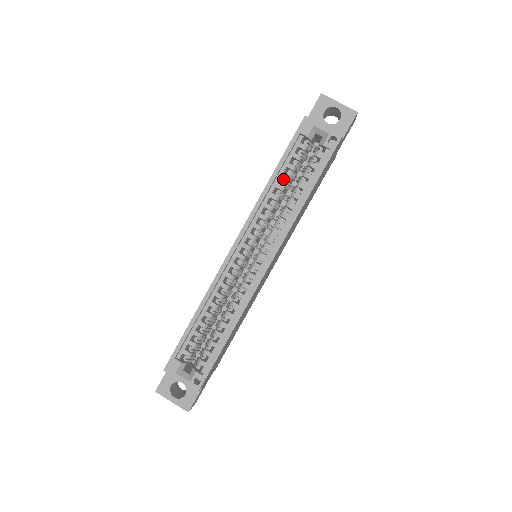
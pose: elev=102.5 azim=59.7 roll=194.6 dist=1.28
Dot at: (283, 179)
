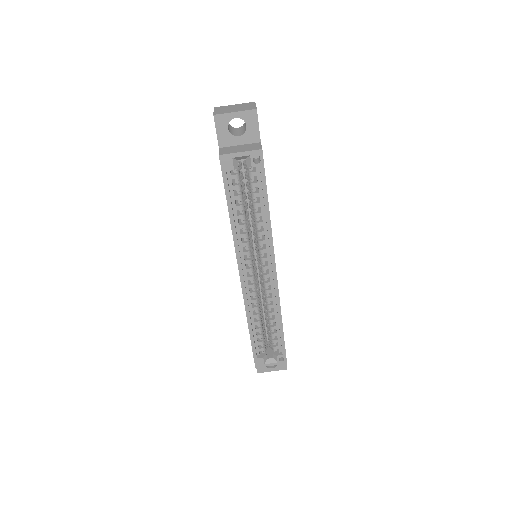
Dot at: occluded
